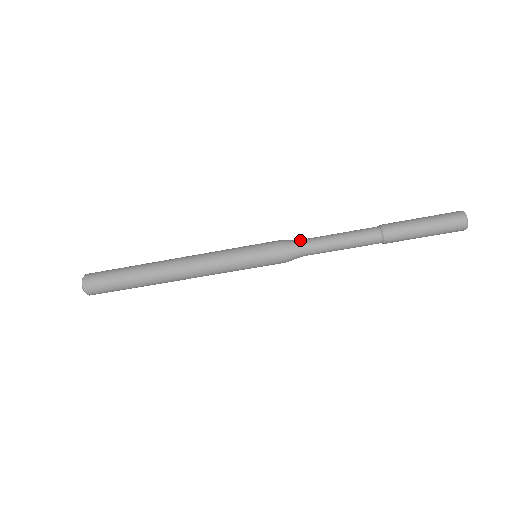
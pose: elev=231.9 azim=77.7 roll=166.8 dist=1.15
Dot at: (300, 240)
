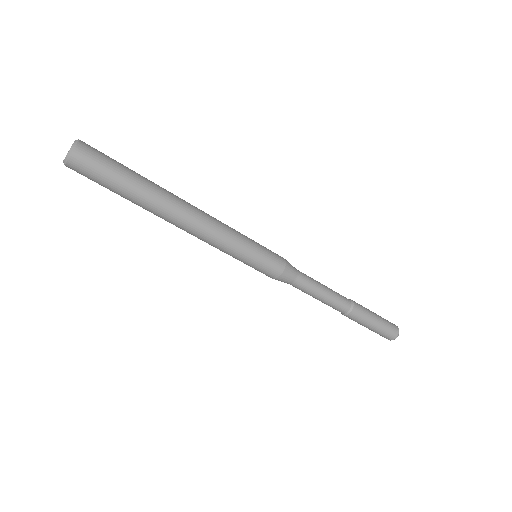
Dot at: (297, 277)
